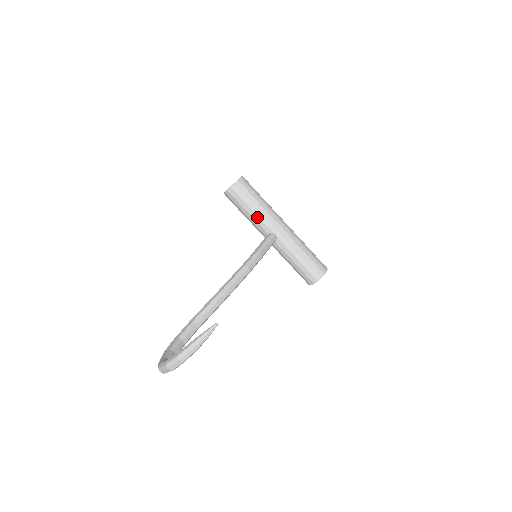
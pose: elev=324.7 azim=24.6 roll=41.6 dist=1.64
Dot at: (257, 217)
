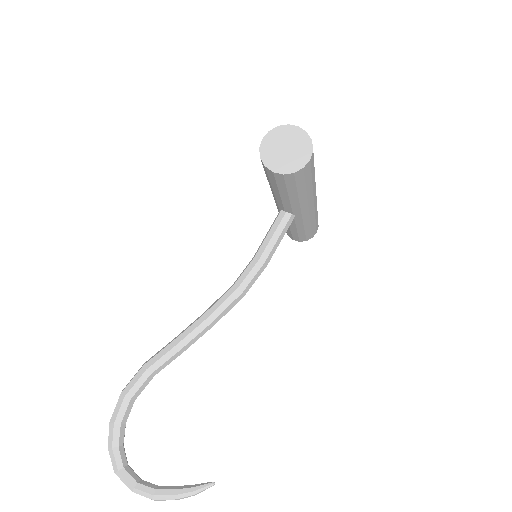
Dot at: (288, 202)
